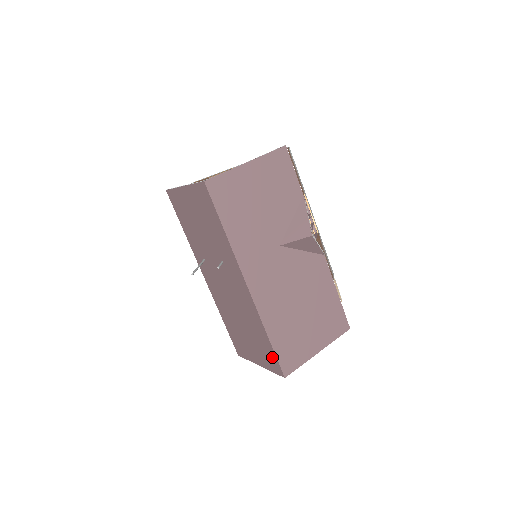
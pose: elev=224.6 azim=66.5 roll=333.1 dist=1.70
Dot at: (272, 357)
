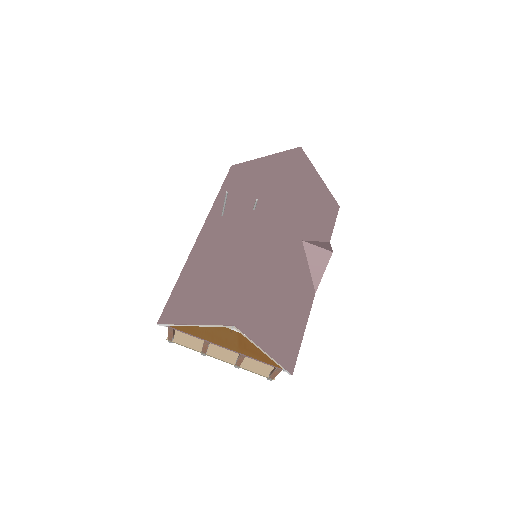
Dot at: (235, 301)
